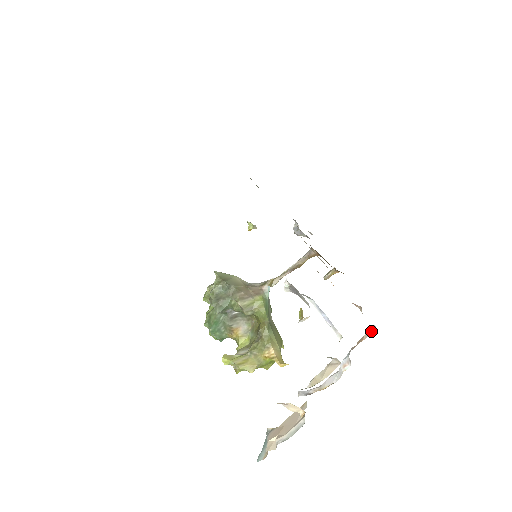
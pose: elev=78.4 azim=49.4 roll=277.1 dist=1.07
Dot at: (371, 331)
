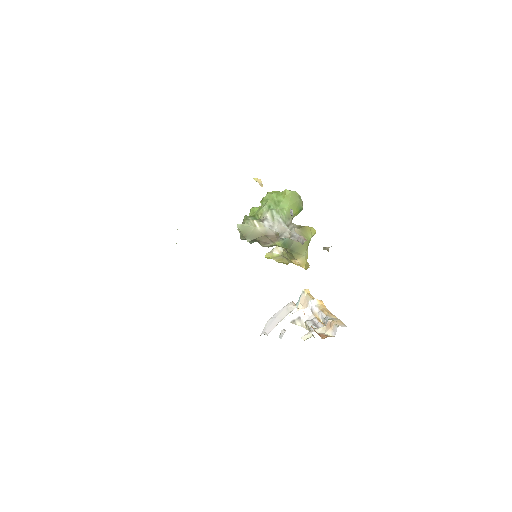
Dot at: (335, 330)
